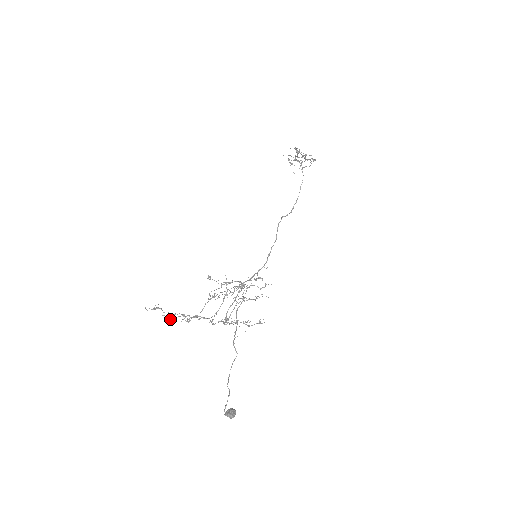
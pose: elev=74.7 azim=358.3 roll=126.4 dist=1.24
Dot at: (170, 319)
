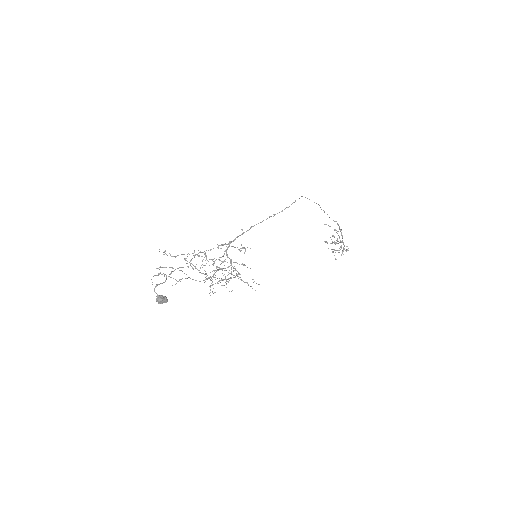
Dot at: (159, 269)
